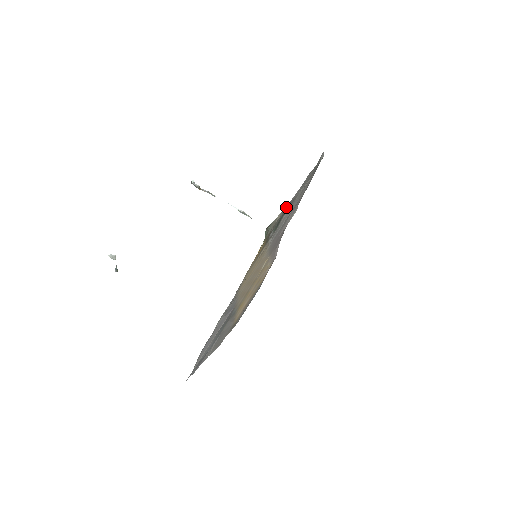
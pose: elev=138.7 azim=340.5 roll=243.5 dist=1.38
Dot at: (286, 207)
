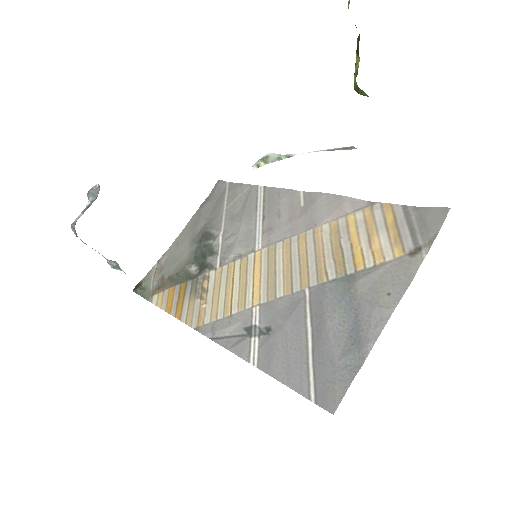
Dot at: (171, 251)
